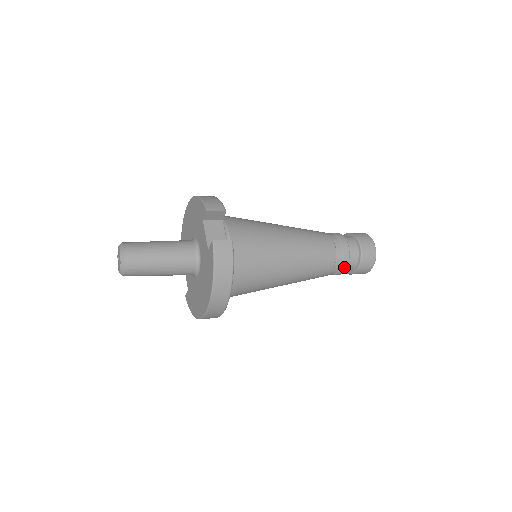
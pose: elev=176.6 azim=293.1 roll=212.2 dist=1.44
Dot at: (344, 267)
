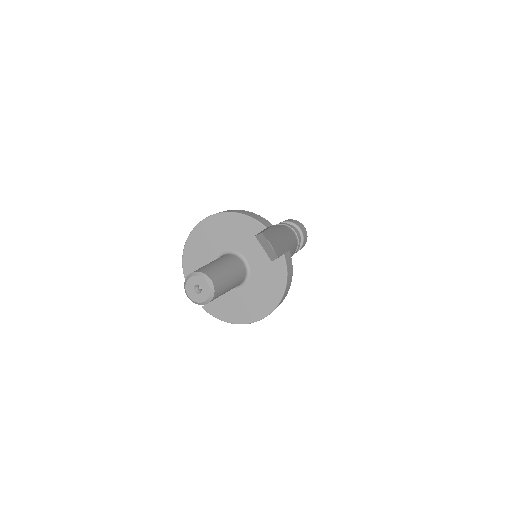
Dot at: occluded
